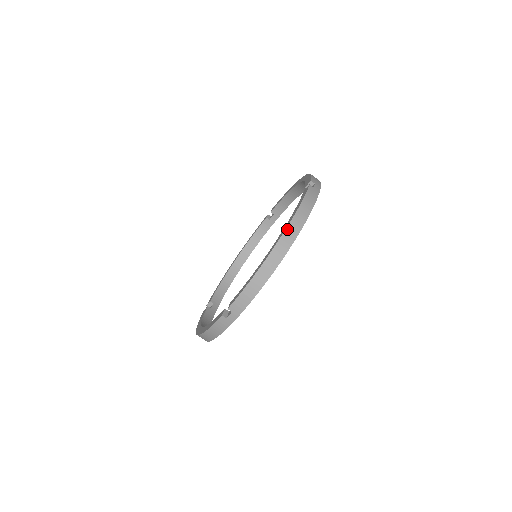
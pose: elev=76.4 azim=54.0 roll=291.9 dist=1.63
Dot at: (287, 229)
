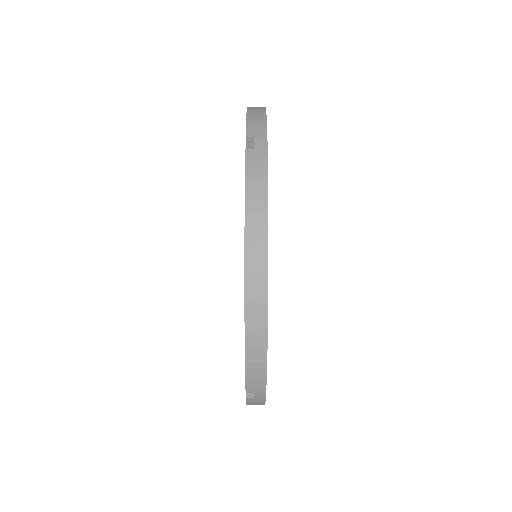
Dot at: (246, 260)
